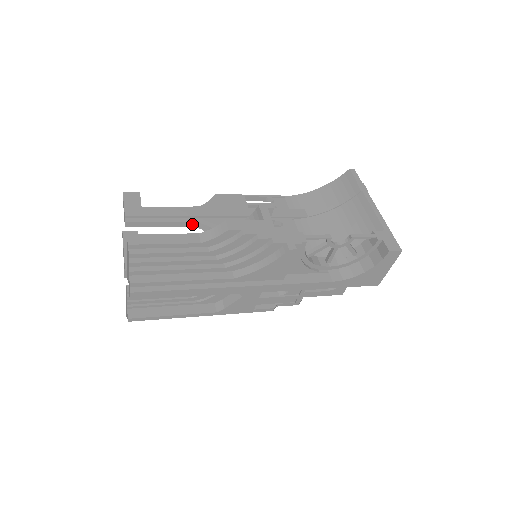
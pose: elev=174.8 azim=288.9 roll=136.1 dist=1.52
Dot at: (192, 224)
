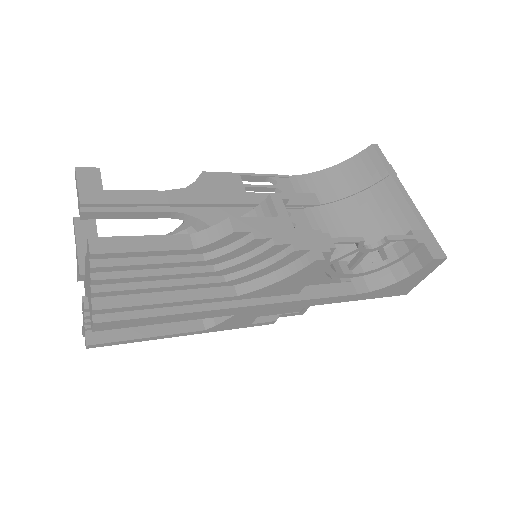
Dot at: (174, 215)
